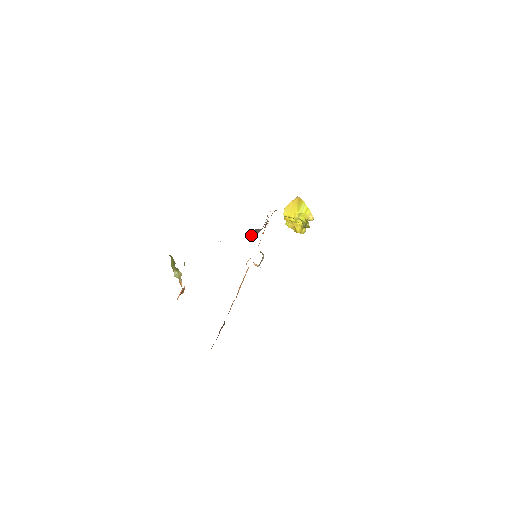
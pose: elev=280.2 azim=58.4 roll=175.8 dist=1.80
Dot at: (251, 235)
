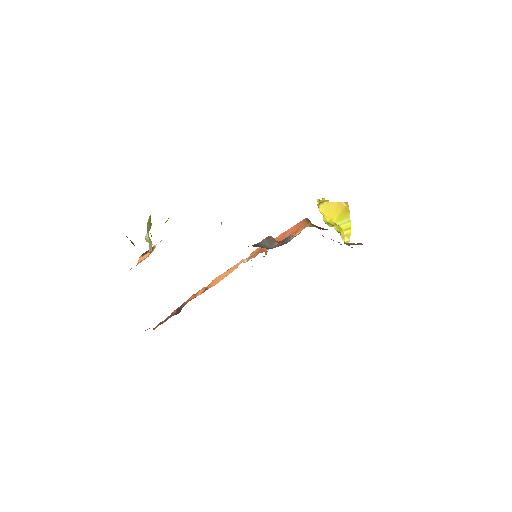
Dot at: (261, 241)
